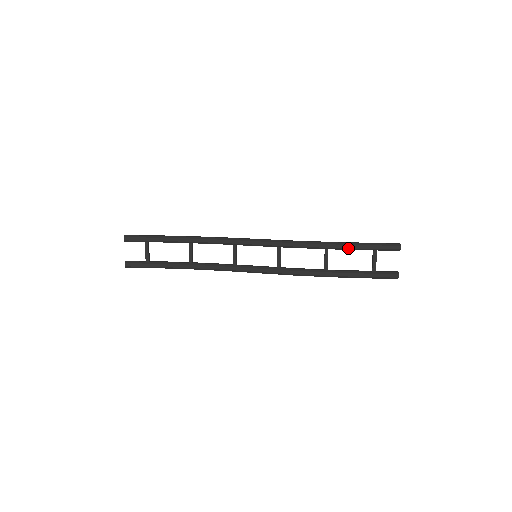
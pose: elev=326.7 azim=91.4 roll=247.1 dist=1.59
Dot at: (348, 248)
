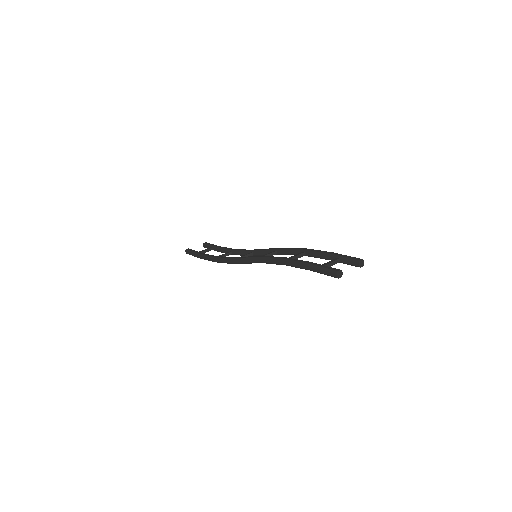
Dot at: (320, 252)
